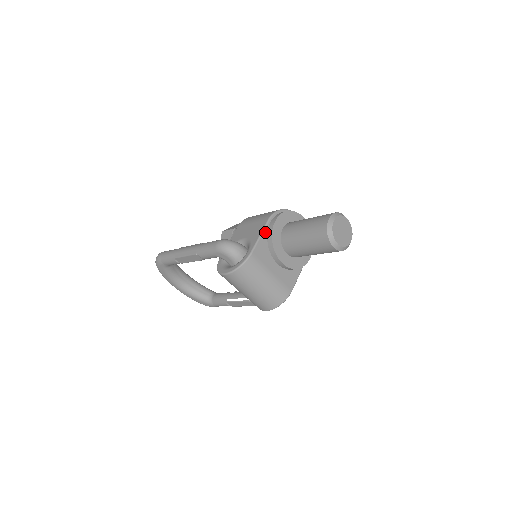
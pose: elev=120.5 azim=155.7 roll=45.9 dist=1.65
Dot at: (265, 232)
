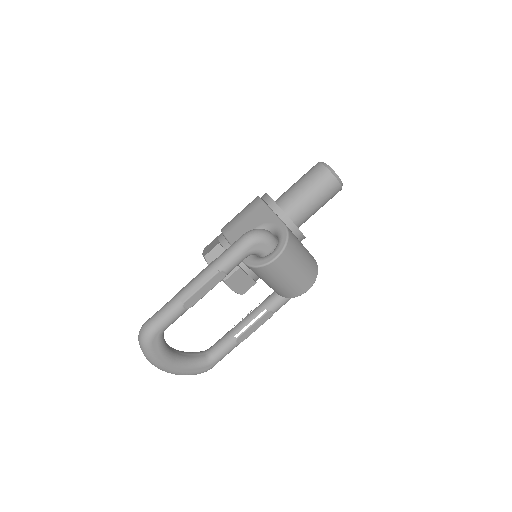
Dot at: (272, 210)
